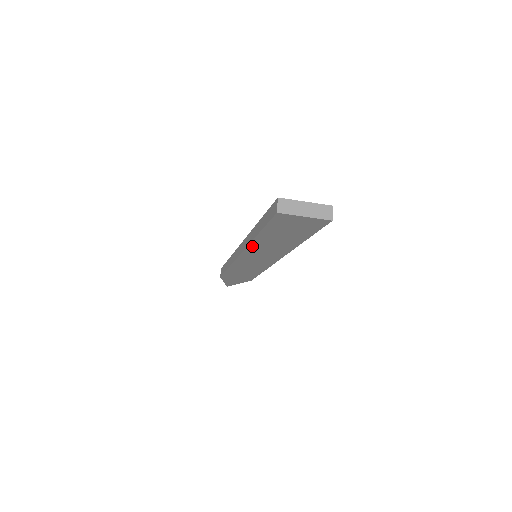
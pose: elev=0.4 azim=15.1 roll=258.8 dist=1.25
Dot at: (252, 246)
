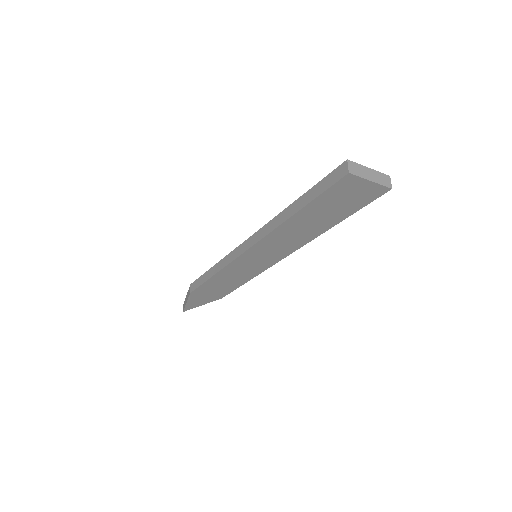
Dot at: (274, 233)
